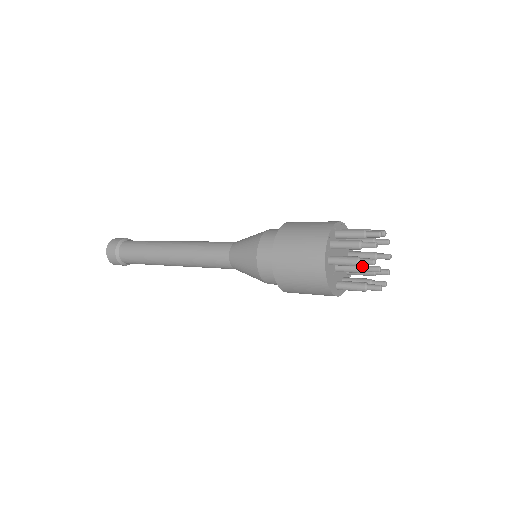
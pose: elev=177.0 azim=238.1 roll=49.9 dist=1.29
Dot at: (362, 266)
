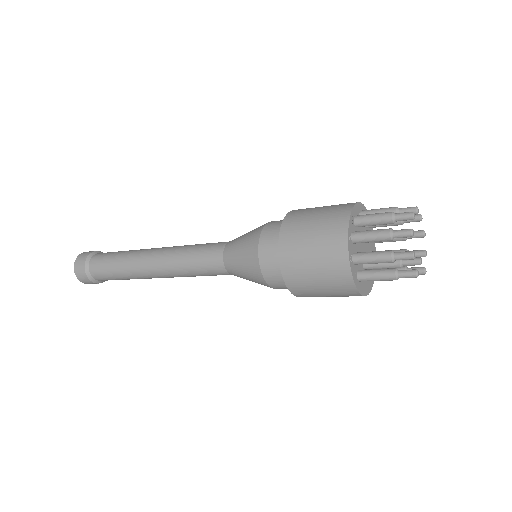
Dot at: (398, 265)
